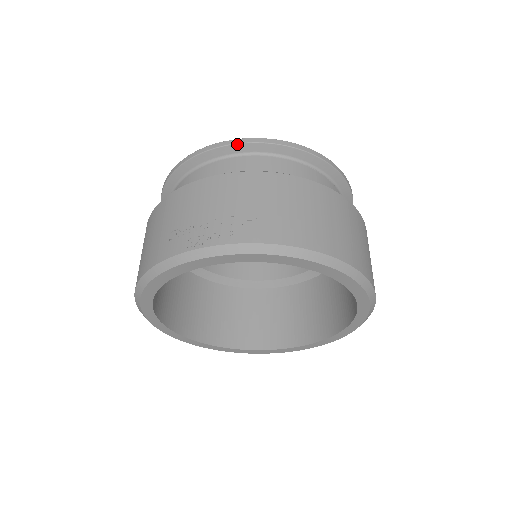
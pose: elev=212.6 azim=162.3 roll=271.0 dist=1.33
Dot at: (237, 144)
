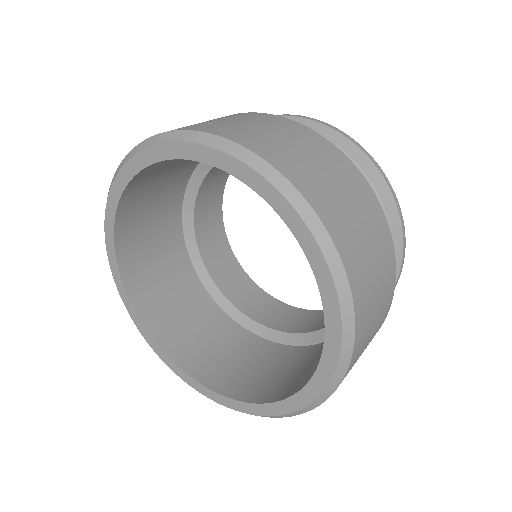
Dot at: occluded
